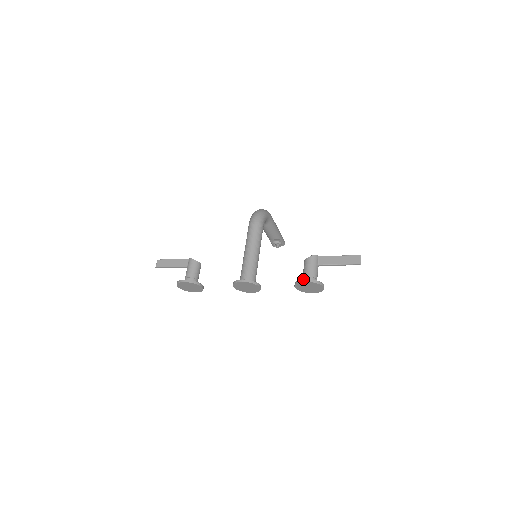
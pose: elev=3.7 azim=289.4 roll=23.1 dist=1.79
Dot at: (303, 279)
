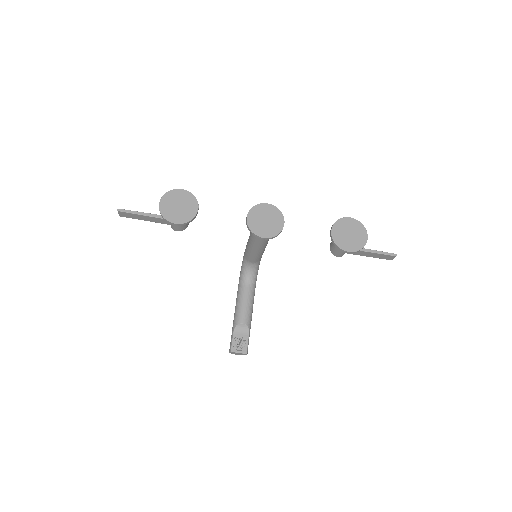
Dot at: (345, 218)
